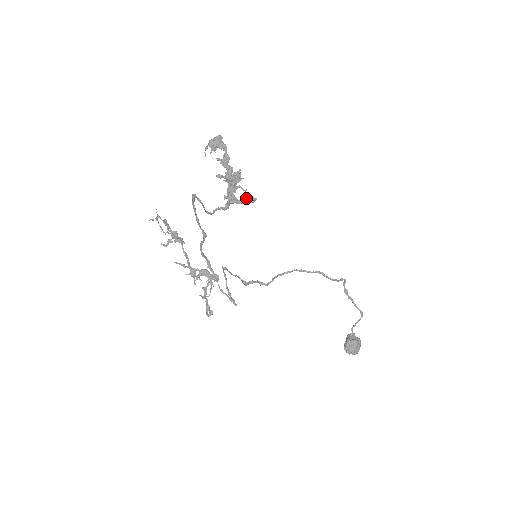
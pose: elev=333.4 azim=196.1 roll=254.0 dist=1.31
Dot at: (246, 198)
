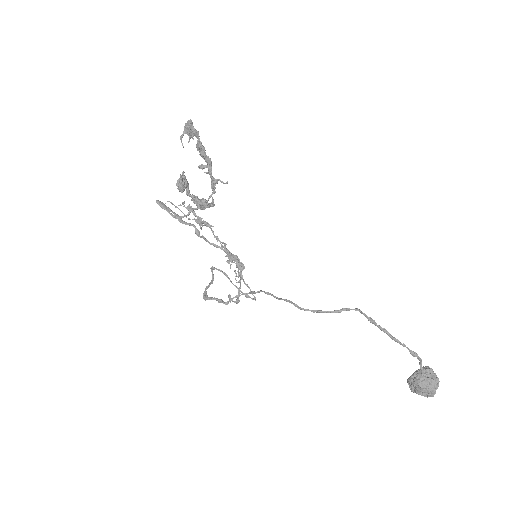
Dot at: (199, 204)
